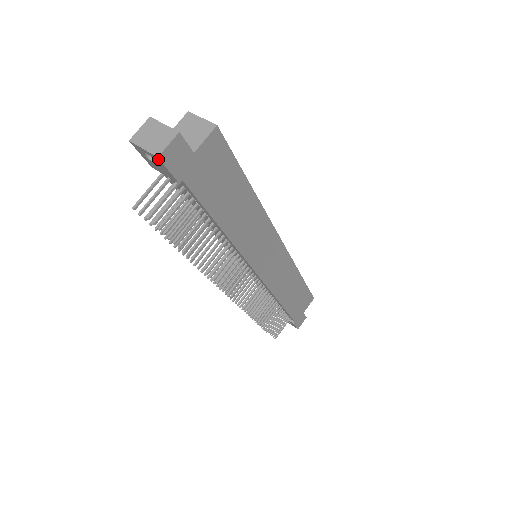
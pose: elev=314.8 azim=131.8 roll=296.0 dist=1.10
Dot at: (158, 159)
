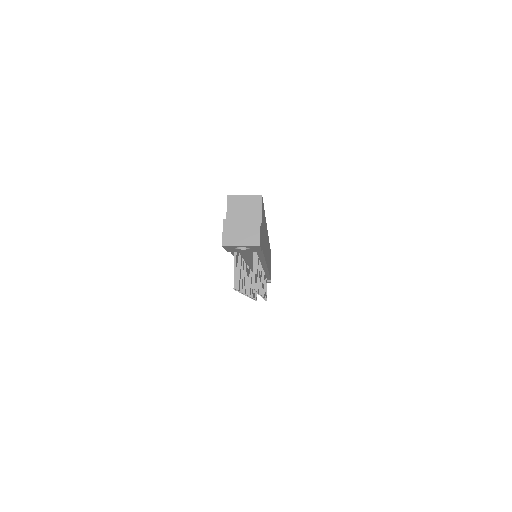
Dot at: (258, 247)
